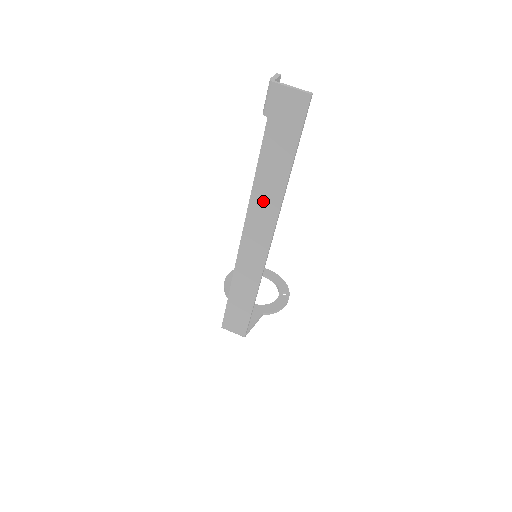
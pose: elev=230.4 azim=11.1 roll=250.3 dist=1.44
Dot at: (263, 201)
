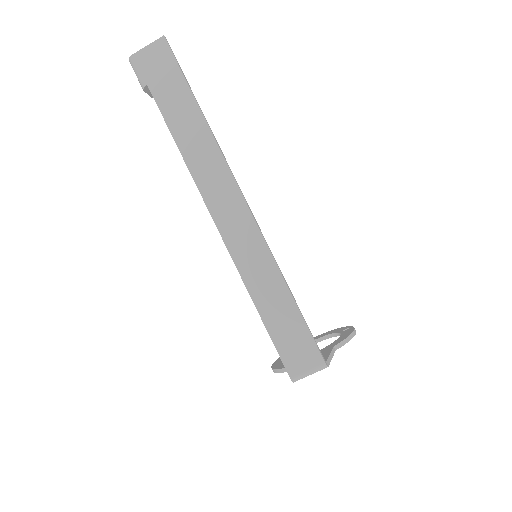
Dot at: (202, 162)
